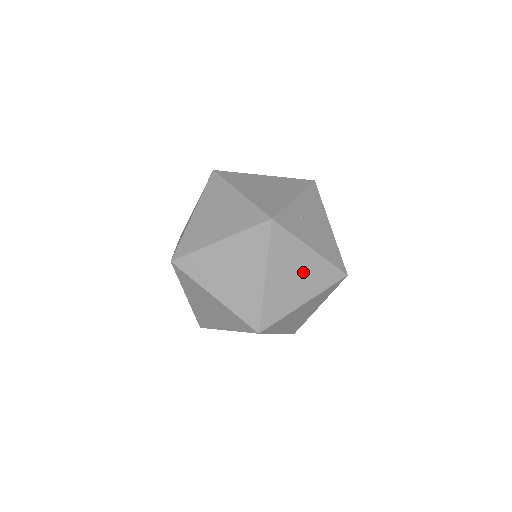
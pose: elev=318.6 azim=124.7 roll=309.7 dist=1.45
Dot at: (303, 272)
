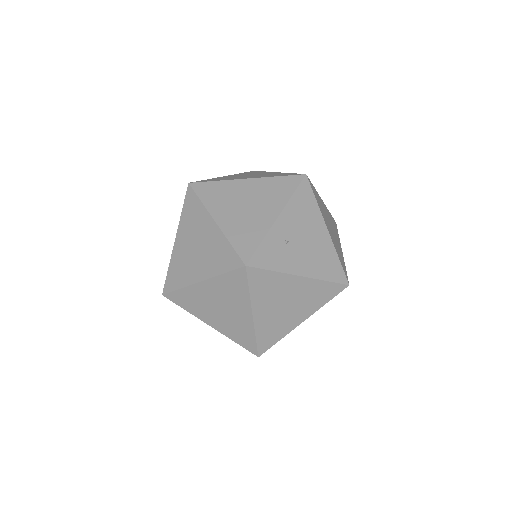
Dot at: (295, 298)
